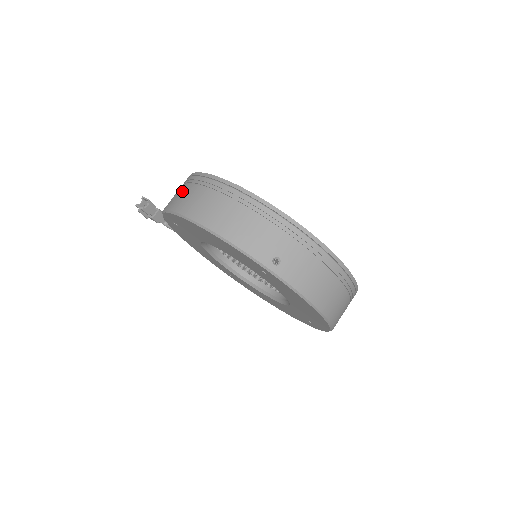
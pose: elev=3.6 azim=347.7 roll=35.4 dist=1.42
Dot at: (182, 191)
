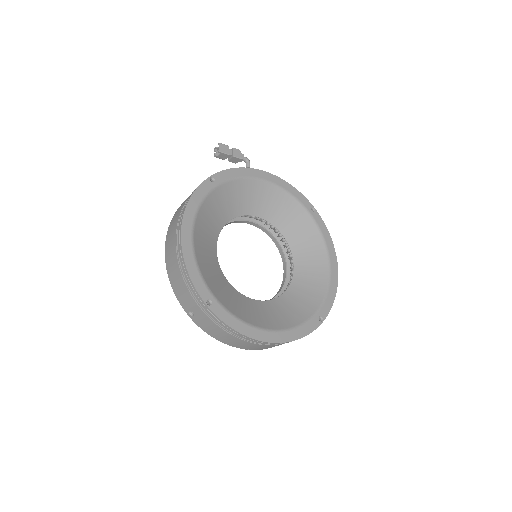
Dot at: (183, 204)
